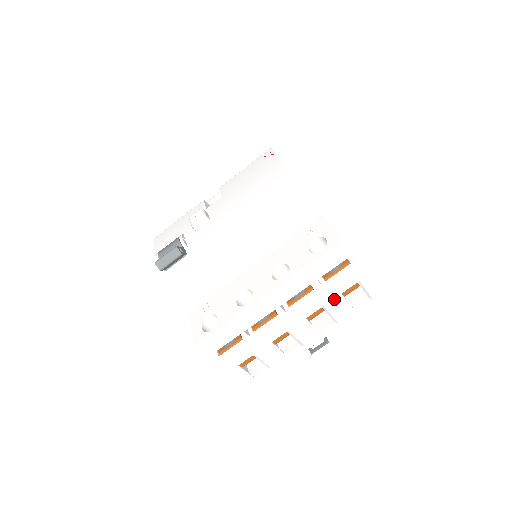
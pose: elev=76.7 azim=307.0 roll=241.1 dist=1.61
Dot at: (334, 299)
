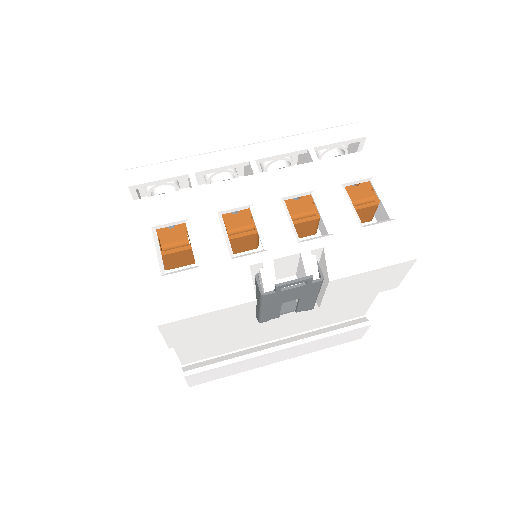
Dot at: (332, 188)
